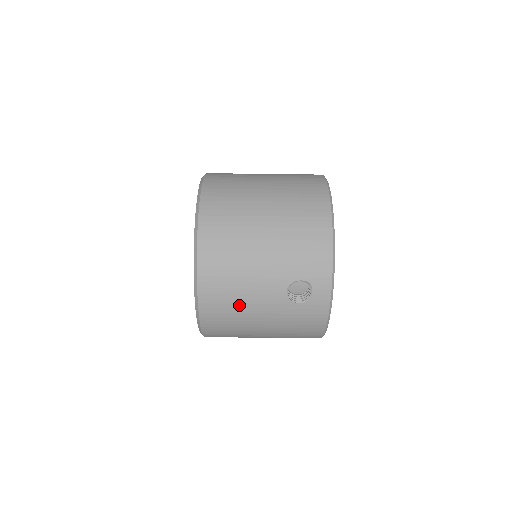
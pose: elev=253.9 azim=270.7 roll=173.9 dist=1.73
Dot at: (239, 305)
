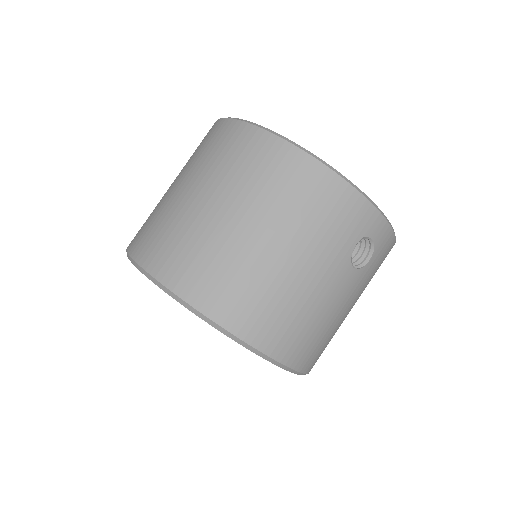
Dot at: (327, 327)
